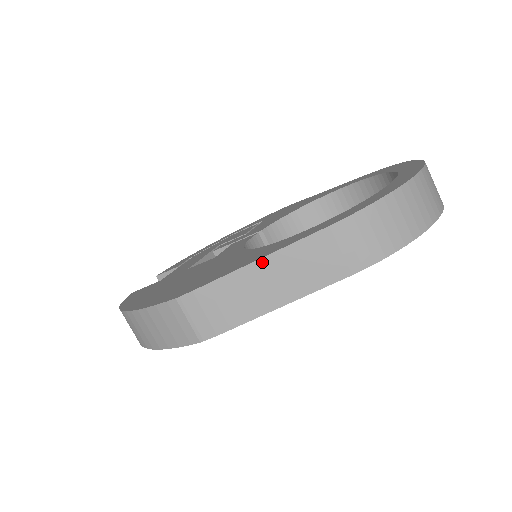
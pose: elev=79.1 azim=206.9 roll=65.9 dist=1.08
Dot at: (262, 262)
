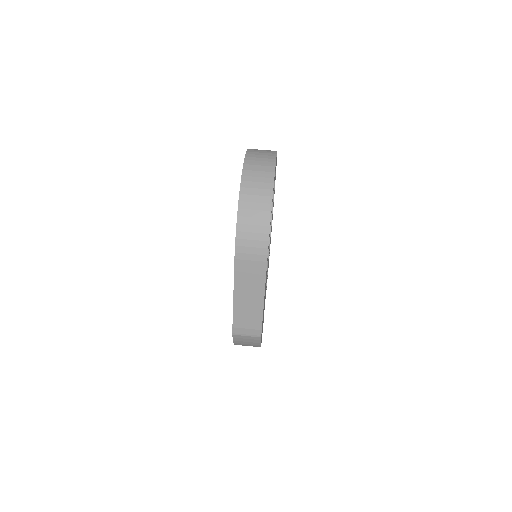
Dot at: (236, 294)
